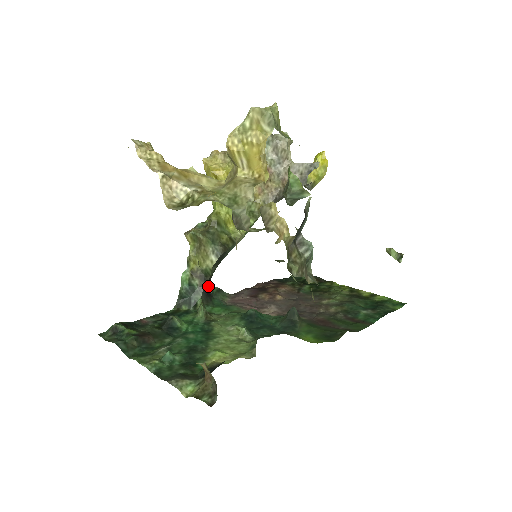
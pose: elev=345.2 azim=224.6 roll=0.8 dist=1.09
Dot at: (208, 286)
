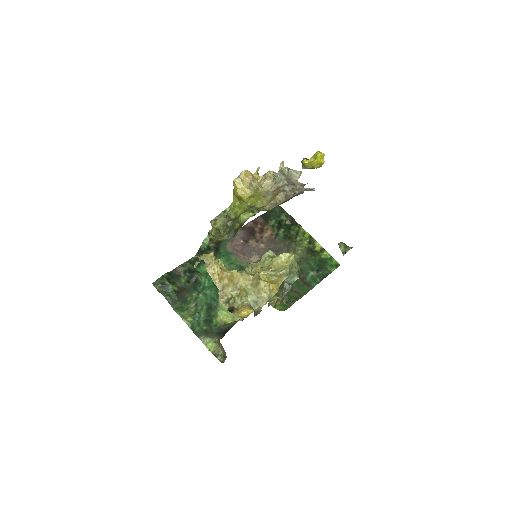
Dot at: occluded
